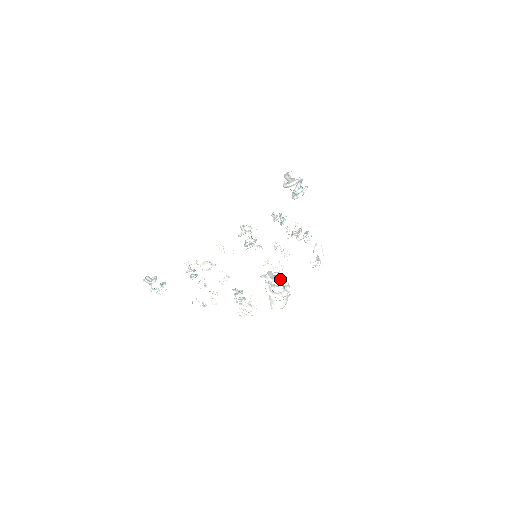
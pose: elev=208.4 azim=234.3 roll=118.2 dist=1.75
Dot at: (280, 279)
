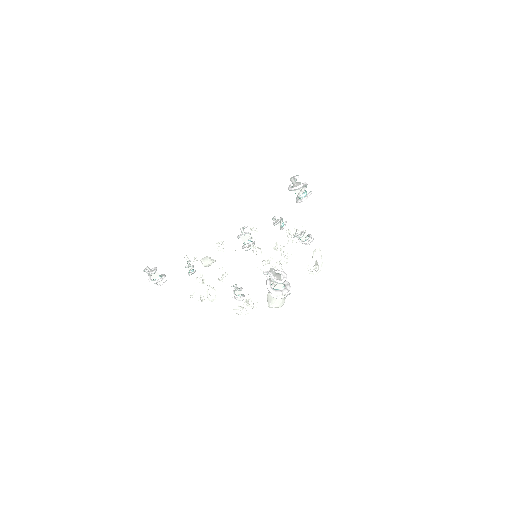
Dot at: occluded
